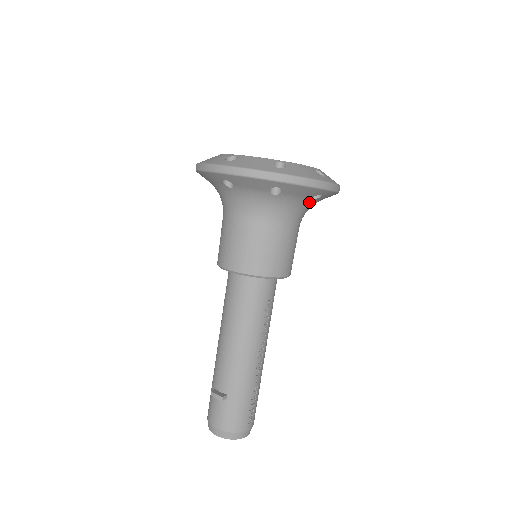
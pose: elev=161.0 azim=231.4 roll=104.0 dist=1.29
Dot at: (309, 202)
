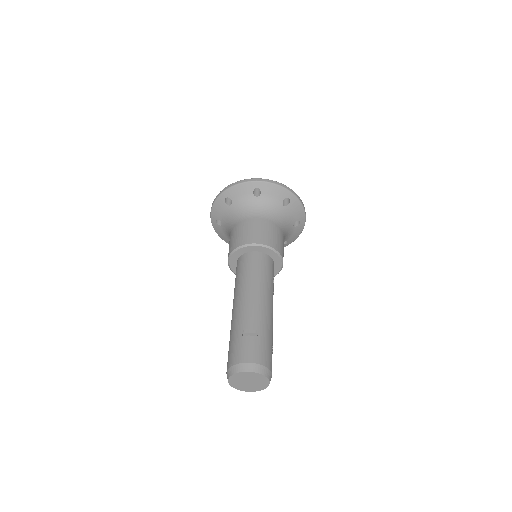
Dot at: (292, 227)
